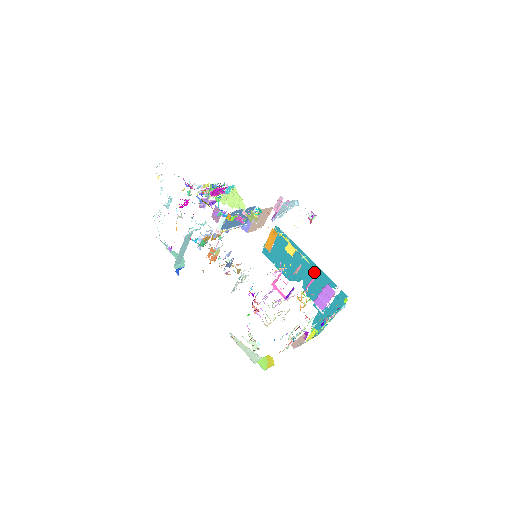
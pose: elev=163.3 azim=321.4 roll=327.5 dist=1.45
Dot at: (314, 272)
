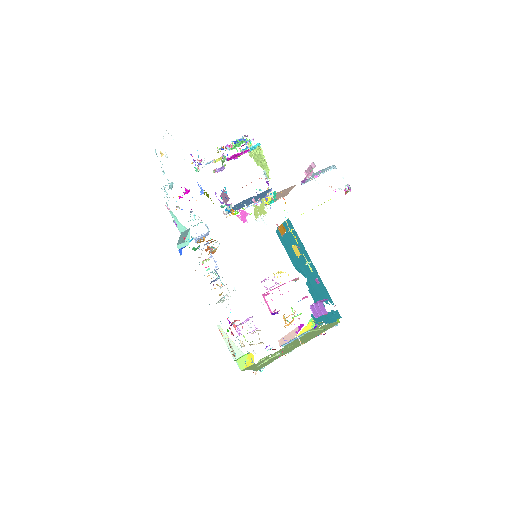
Dot at: occluded
